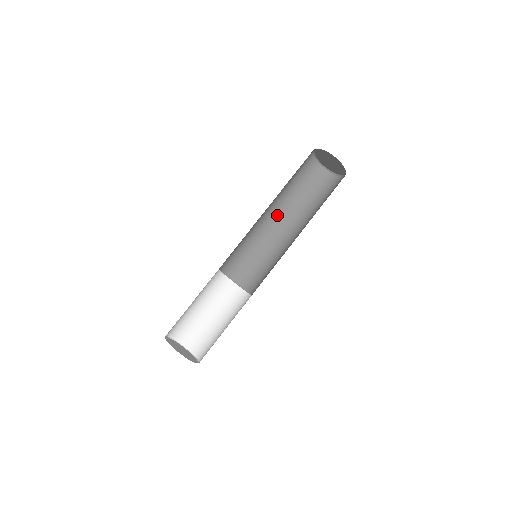
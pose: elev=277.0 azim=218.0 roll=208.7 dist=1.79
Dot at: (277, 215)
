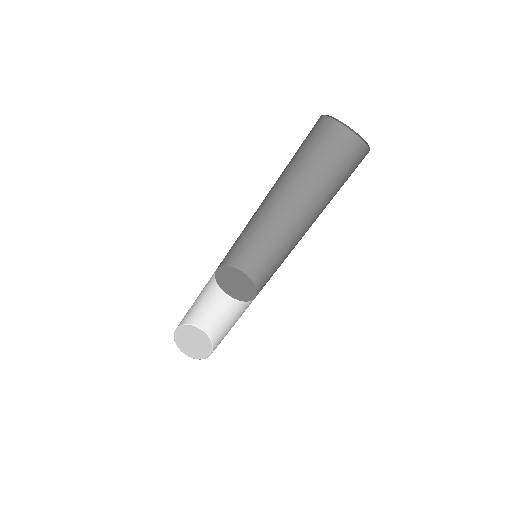
Dot at: (267, 195)
